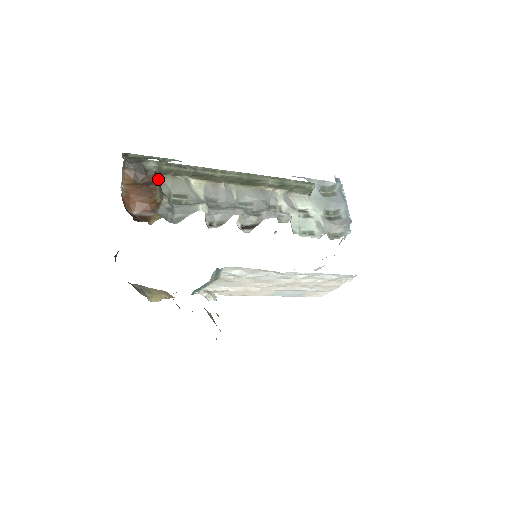
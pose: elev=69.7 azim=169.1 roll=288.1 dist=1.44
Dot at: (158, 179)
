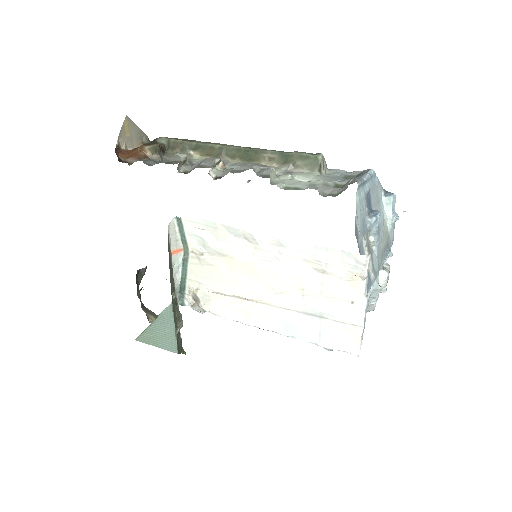
Dot at: (166, 153)
